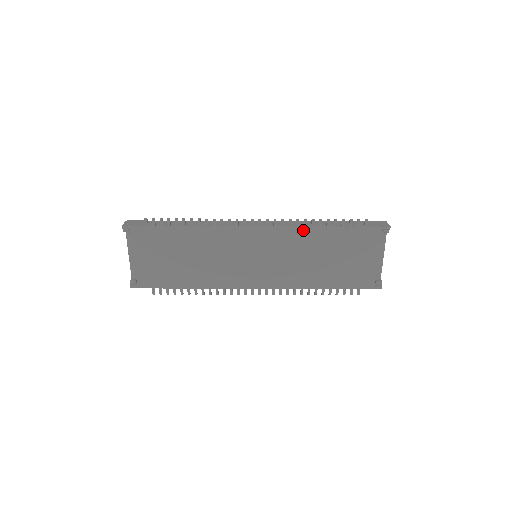
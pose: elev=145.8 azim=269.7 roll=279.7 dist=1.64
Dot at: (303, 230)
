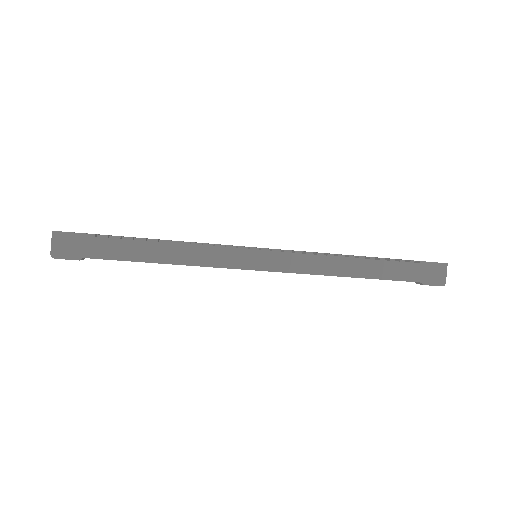
Dot at: occluded
